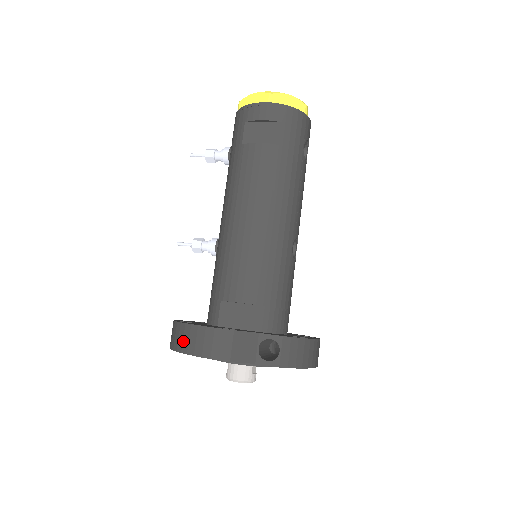
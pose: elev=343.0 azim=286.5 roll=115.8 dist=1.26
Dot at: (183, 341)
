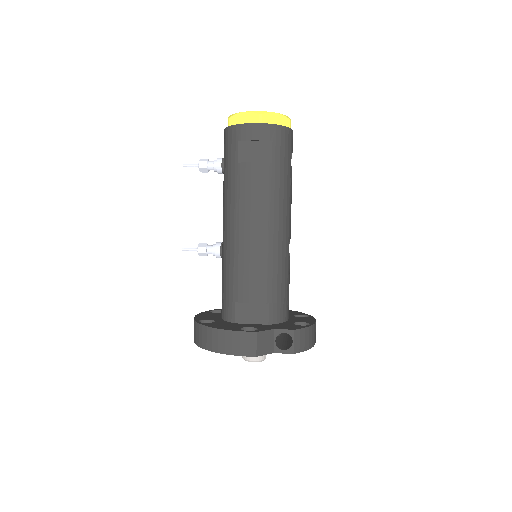
Dot at: (212, 342)
